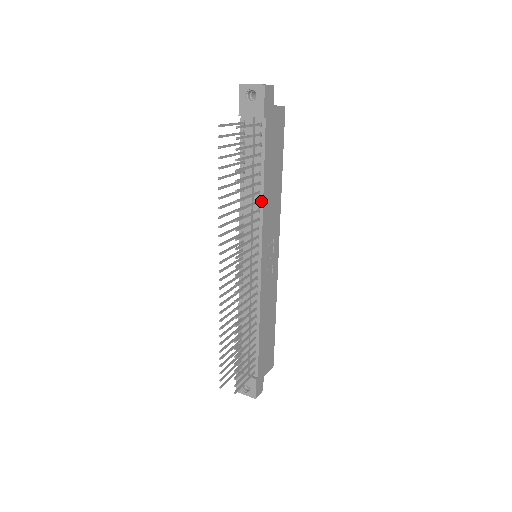
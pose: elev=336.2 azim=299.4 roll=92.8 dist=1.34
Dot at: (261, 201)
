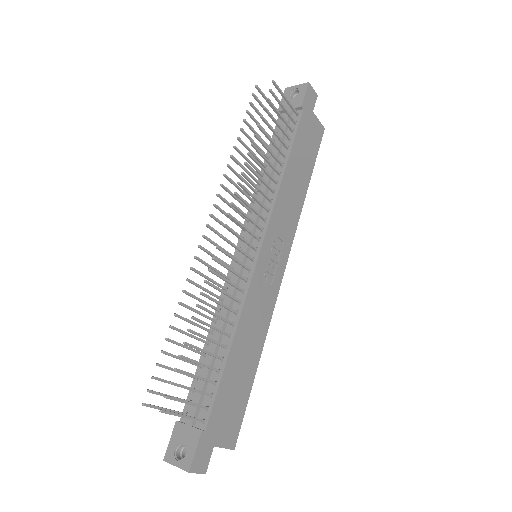
Dot at: (279, 182)
